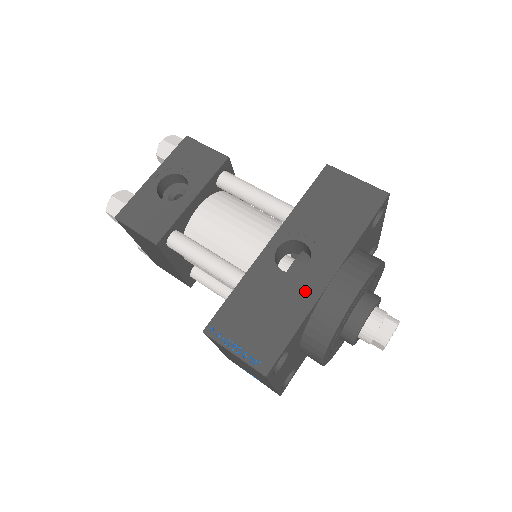
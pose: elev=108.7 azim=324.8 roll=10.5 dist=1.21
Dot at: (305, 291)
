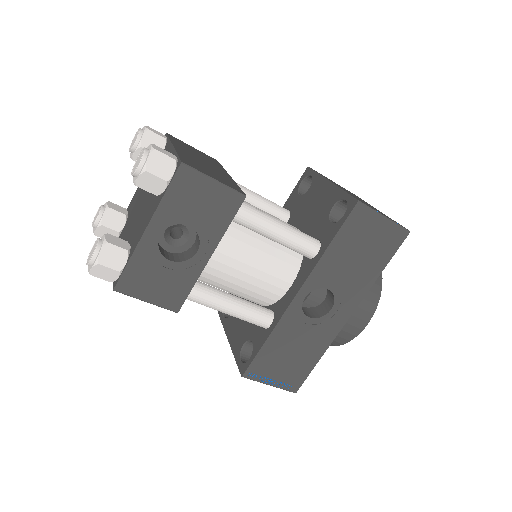
Dot at: (327, 331)
